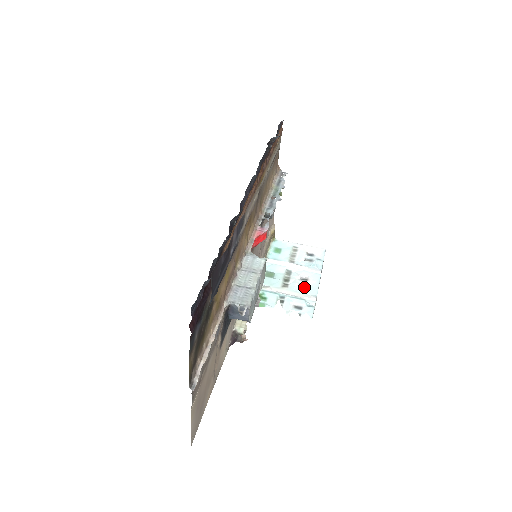
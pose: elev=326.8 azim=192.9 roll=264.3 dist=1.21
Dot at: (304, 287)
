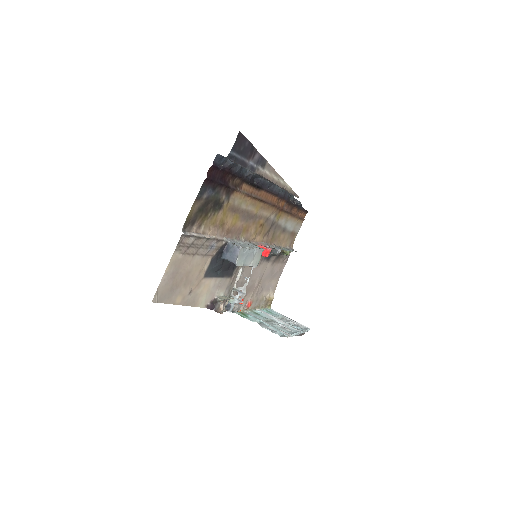
Dot at: (282, 328)
